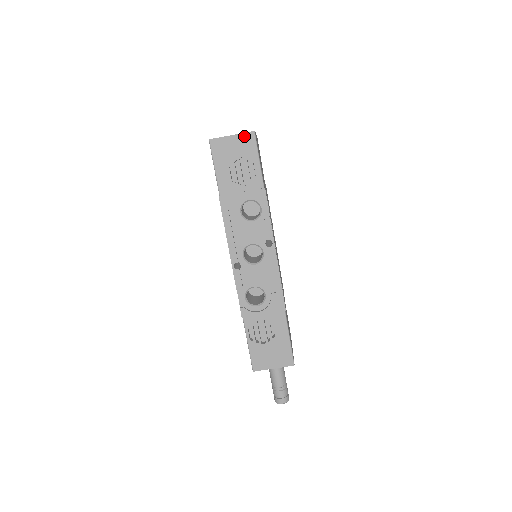
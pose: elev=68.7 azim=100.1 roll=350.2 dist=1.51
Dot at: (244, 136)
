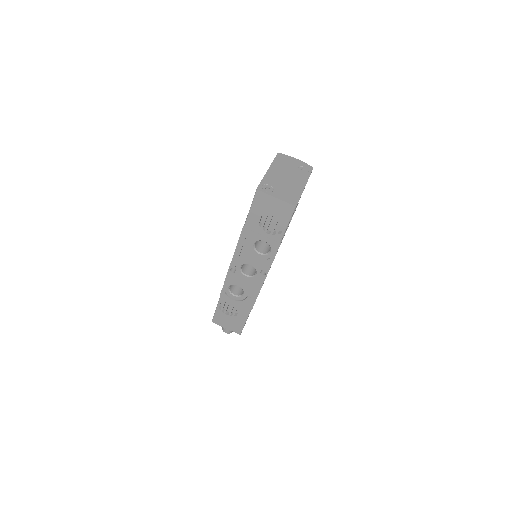
Dot at: (286, 204)
